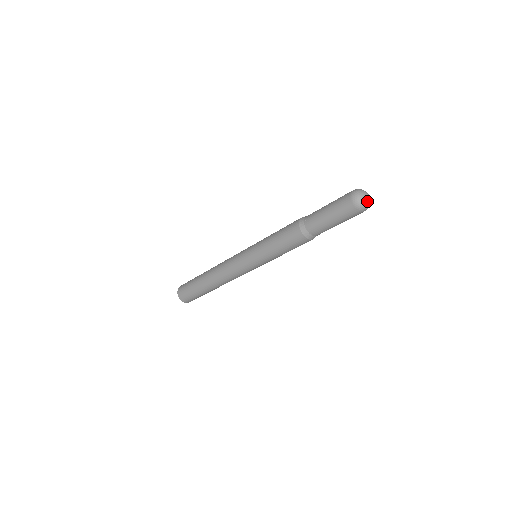
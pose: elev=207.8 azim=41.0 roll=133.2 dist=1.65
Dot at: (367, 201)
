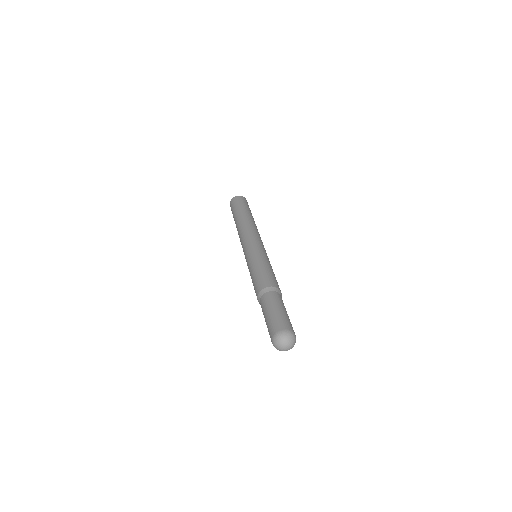
Dot at: (286, 350)
